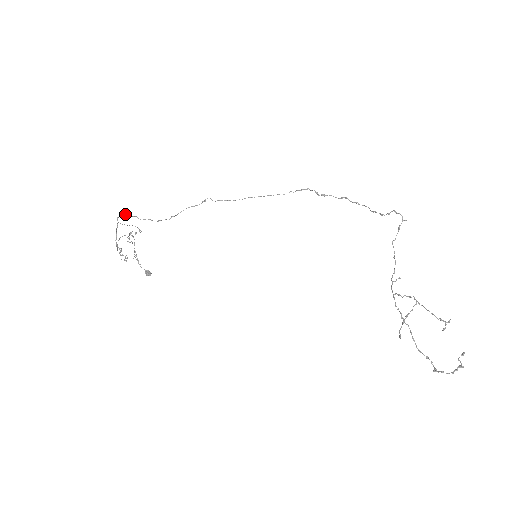
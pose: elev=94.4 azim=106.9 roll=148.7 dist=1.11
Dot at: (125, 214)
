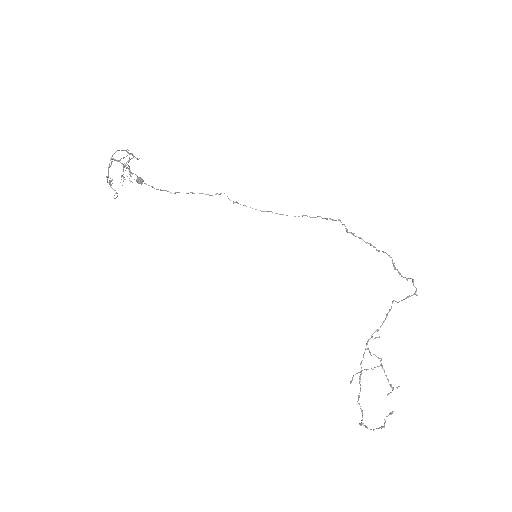
Dot at: (122, 163)
